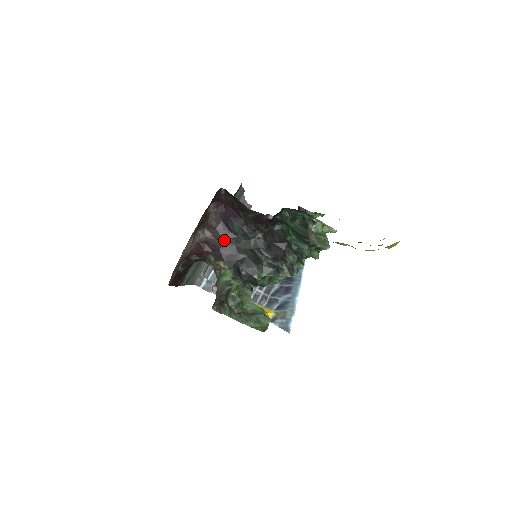
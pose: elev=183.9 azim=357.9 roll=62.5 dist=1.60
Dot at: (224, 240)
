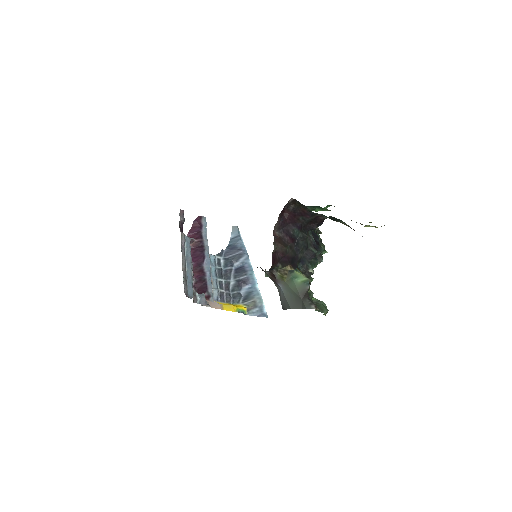
Dot at: (288, 246)
